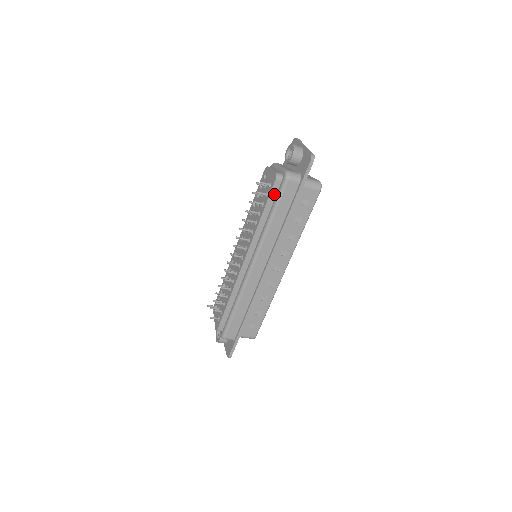
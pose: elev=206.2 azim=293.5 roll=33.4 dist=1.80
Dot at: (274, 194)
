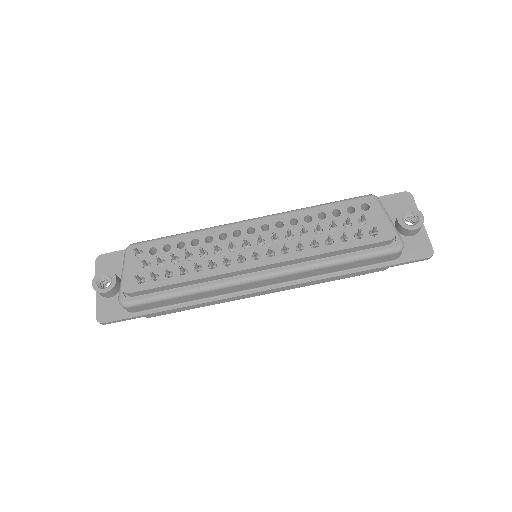
Dot at: (368, 246)
